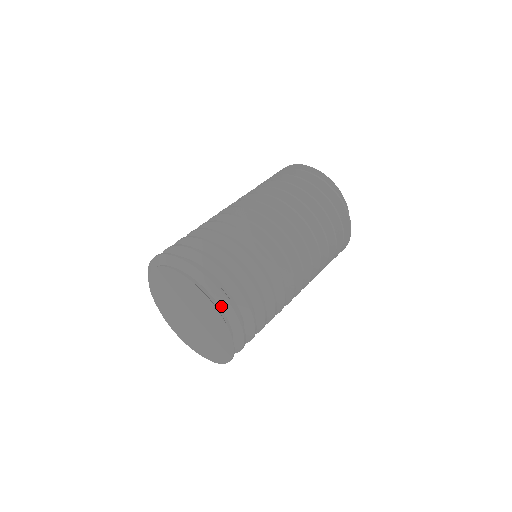
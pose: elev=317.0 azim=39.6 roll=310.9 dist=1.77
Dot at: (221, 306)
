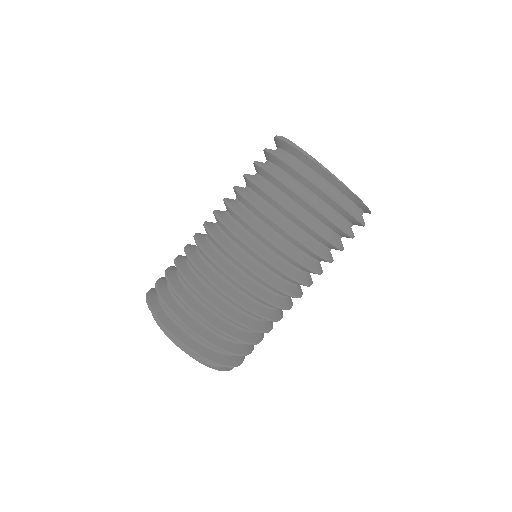
Dot at: occluded
